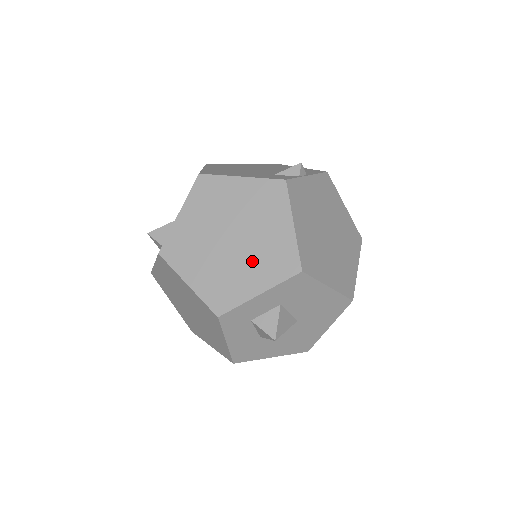
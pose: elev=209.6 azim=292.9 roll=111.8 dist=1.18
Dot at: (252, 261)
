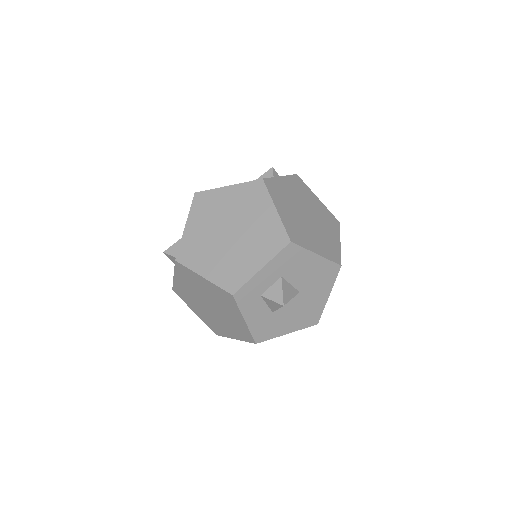
Dot at: (250, 245)
